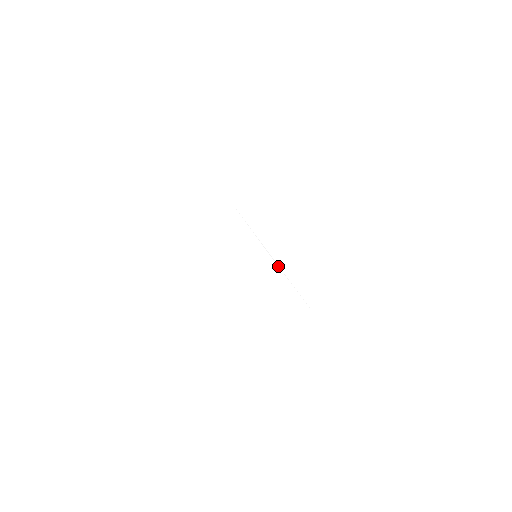
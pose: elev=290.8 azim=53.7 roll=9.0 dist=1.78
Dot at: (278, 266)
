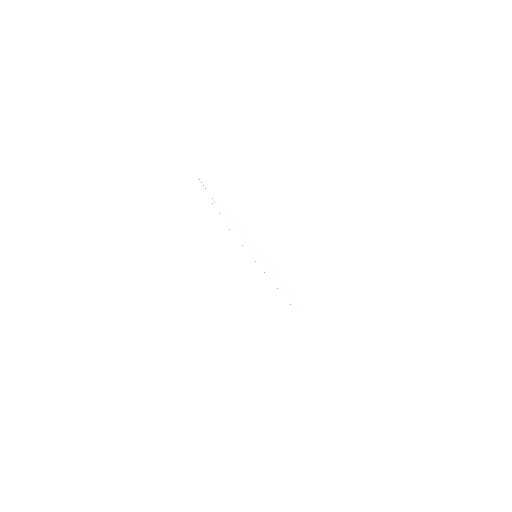
Dot at: (267, 264)
